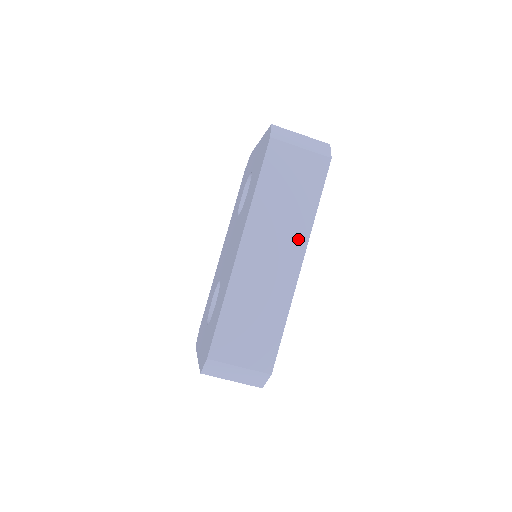
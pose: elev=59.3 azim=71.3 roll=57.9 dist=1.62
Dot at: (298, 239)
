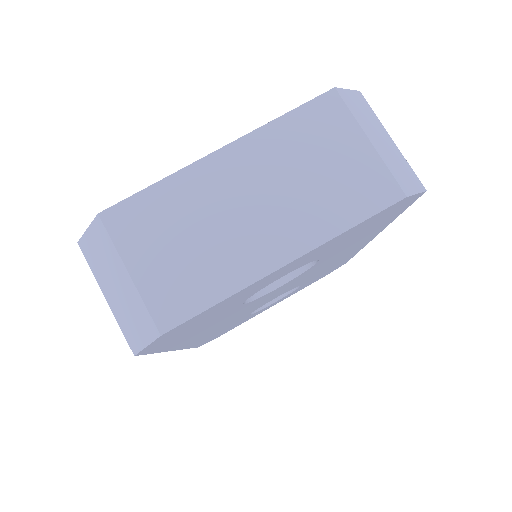
Dot at: occluded
